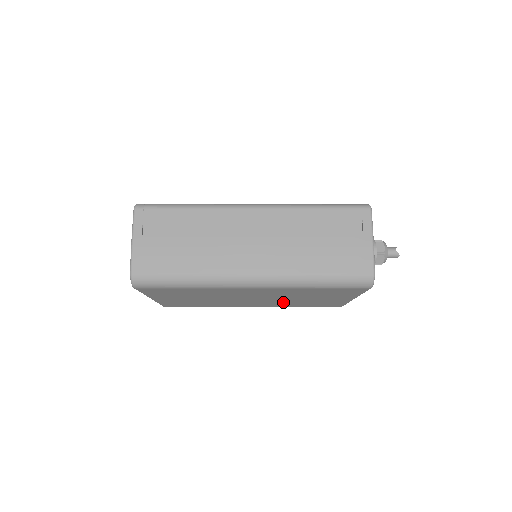
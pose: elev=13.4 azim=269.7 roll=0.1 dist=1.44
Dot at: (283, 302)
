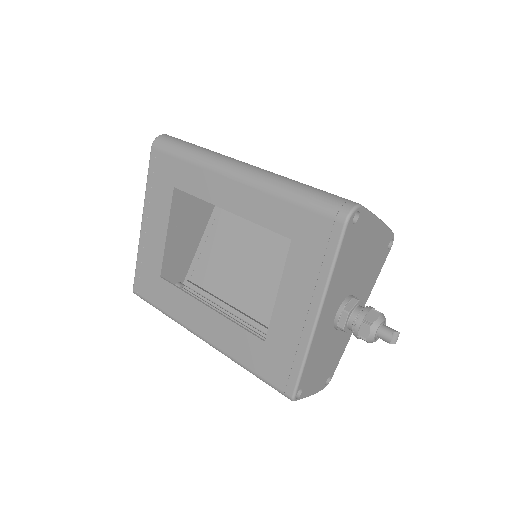
Dot at: occluded
